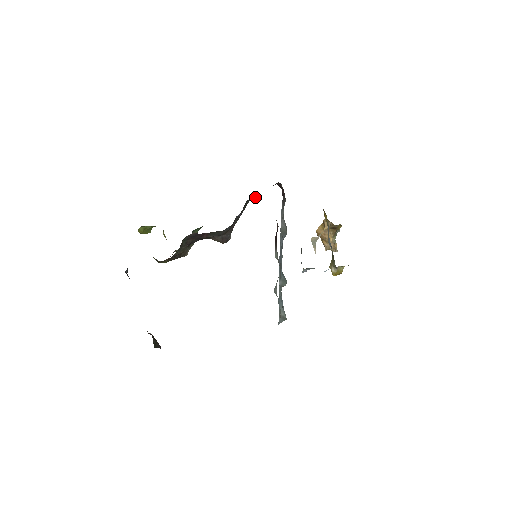
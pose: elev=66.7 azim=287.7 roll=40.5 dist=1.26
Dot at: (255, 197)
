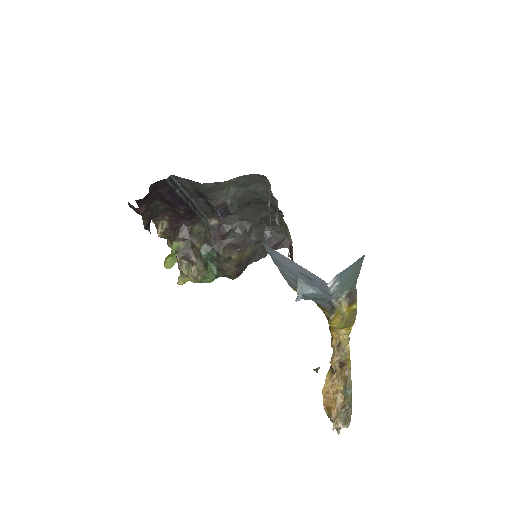
Dot at: (271, 232)
